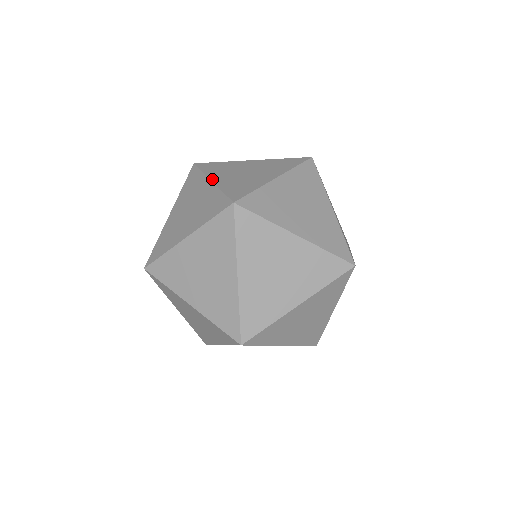
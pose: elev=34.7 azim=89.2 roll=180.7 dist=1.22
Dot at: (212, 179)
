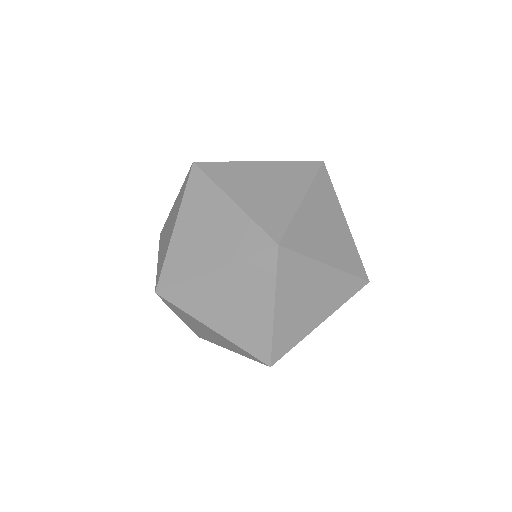
Dot at: (276, 308)
